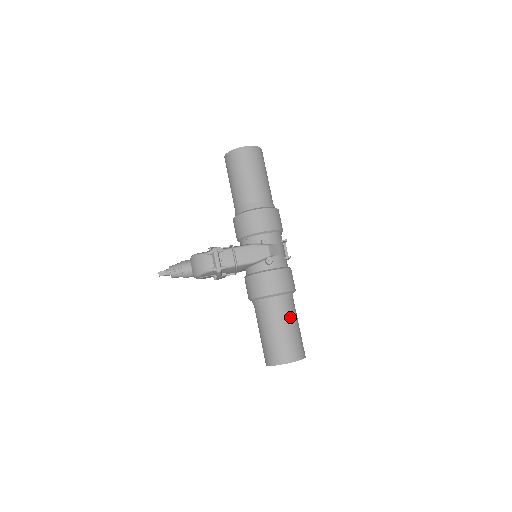
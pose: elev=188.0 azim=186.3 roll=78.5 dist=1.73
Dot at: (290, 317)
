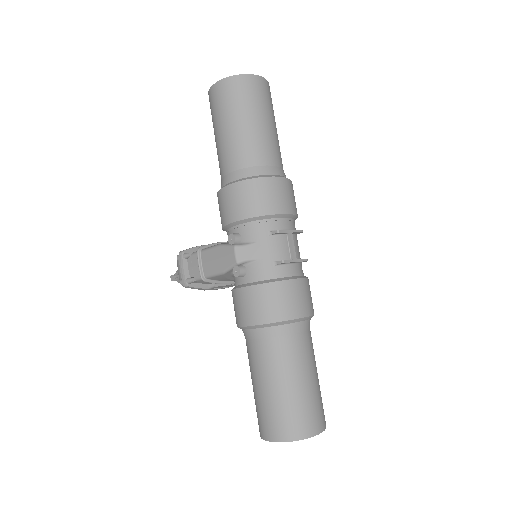
Dot at: (274, 366)
